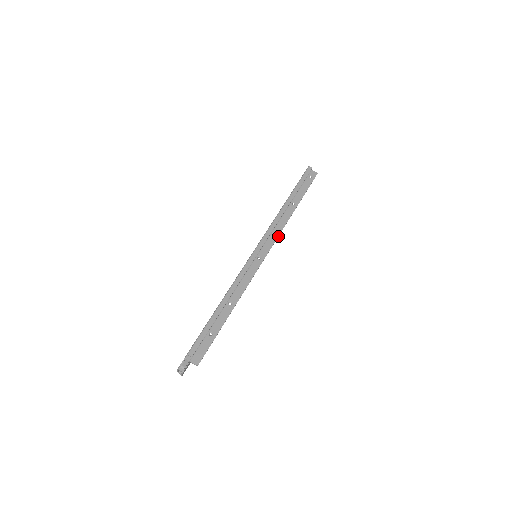
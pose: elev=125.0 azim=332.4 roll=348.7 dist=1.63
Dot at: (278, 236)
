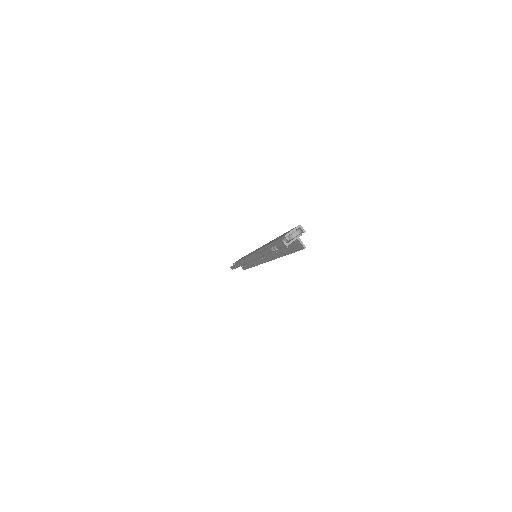
Dot at: (258, 264)
